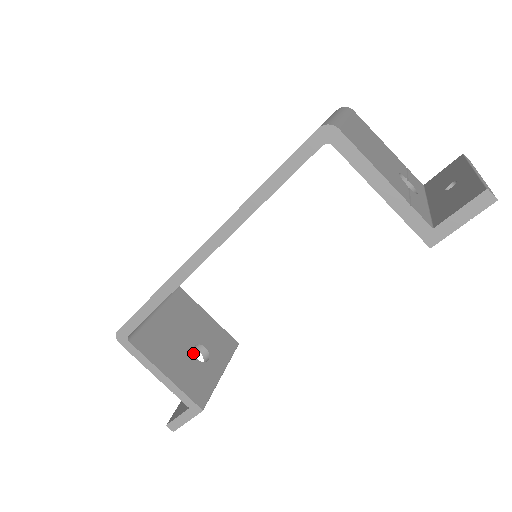
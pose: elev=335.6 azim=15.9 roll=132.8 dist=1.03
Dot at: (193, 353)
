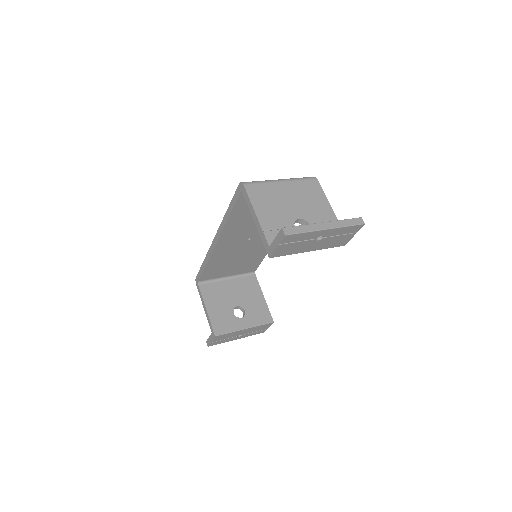
Dot at: occluded
